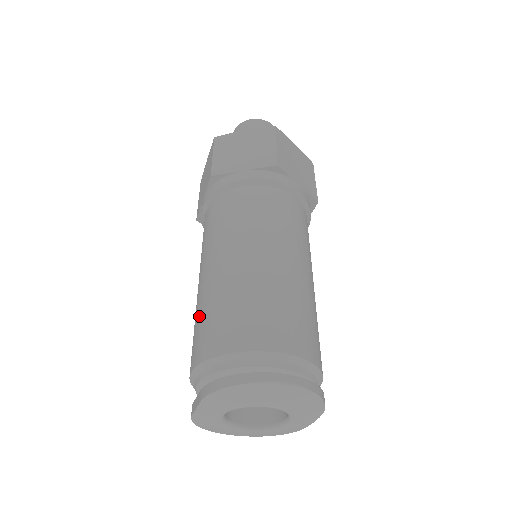
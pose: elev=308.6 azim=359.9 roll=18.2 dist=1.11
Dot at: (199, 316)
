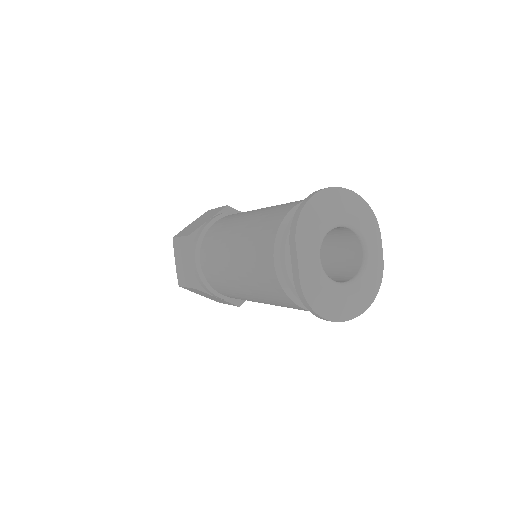
Dot at: (249, 251)
